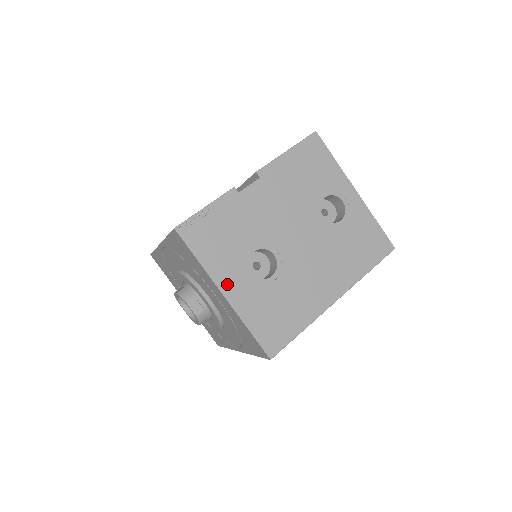
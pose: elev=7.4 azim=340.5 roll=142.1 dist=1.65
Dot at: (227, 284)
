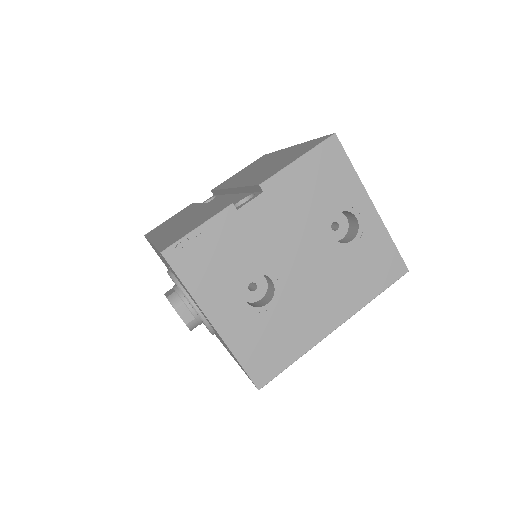
Dot at: (217, 313)
